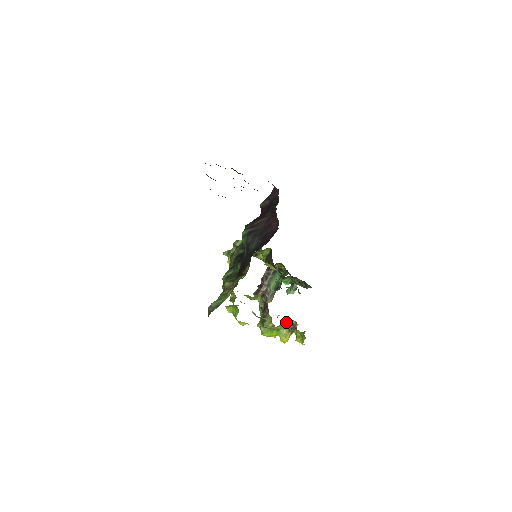
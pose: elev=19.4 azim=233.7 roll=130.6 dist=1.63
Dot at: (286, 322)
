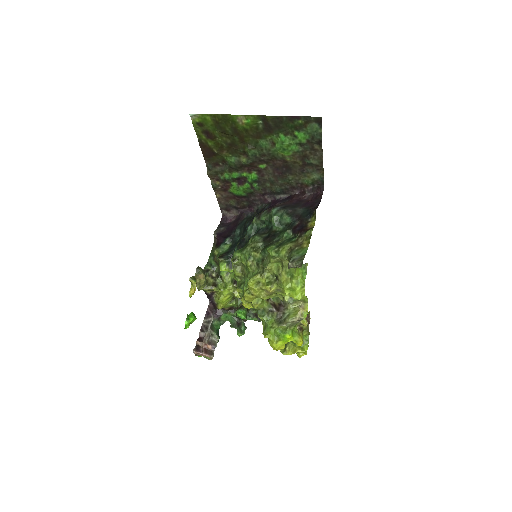
Dot at: occluded
